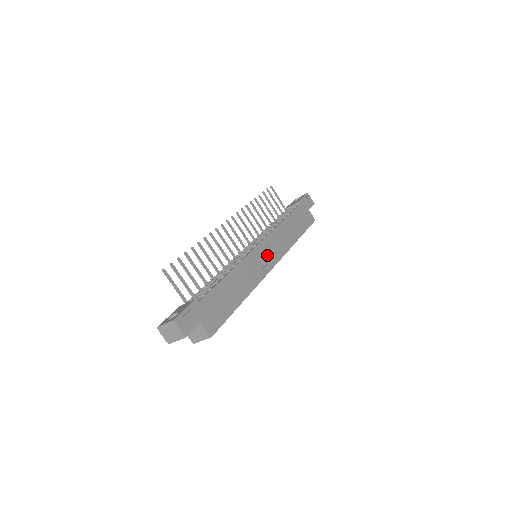
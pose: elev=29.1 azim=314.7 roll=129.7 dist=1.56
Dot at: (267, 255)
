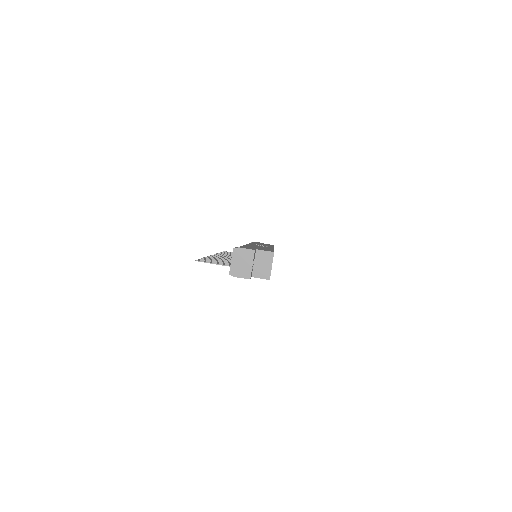
Dot at: occluded
